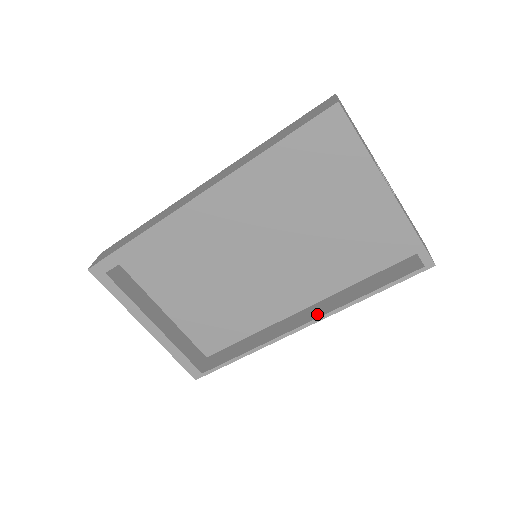
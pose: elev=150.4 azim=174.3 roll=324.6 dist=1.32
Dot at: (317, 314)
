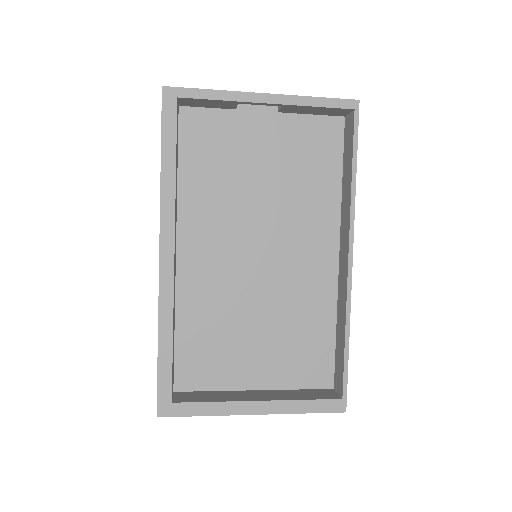
Dot at: (346, 237)
